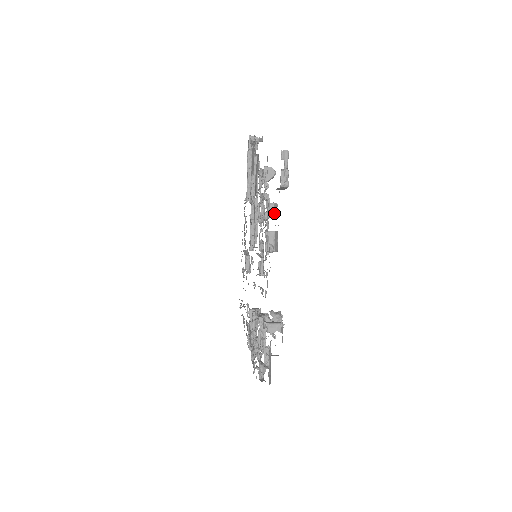
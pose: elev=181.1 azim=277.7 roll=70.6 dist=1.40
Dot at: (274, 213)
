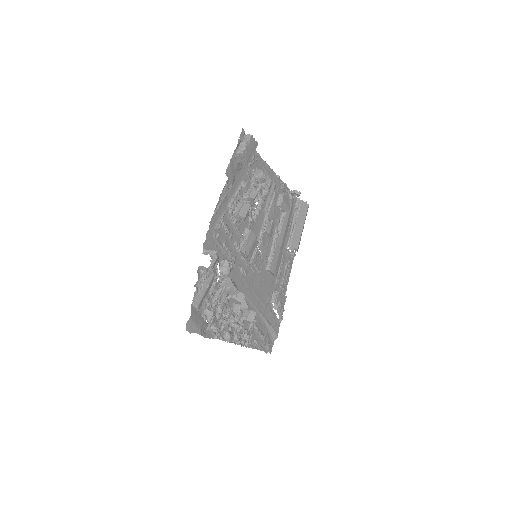
Dot at: (251, 194)
